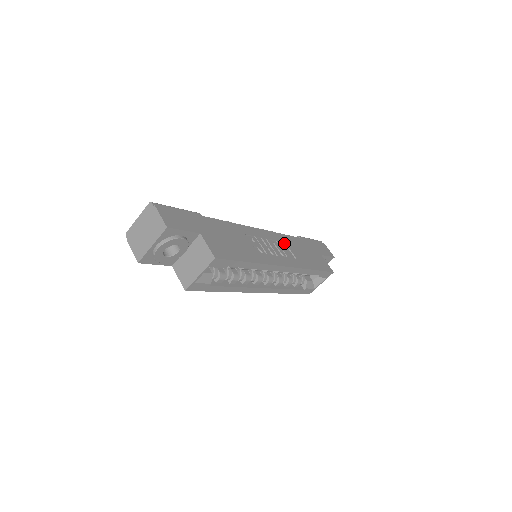
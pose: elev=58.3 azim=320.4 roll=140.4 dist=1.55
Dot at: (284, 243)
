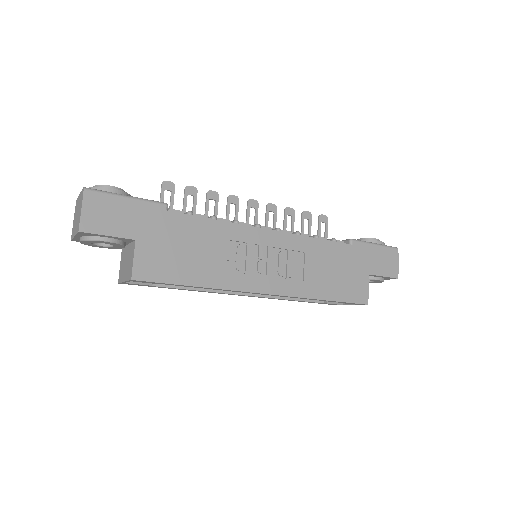
Dot at: (304, 253)
